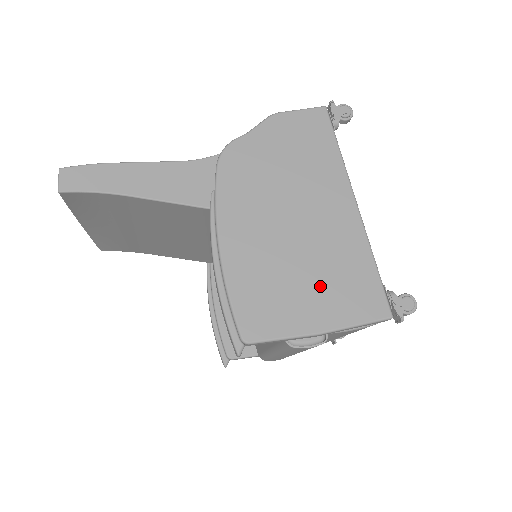
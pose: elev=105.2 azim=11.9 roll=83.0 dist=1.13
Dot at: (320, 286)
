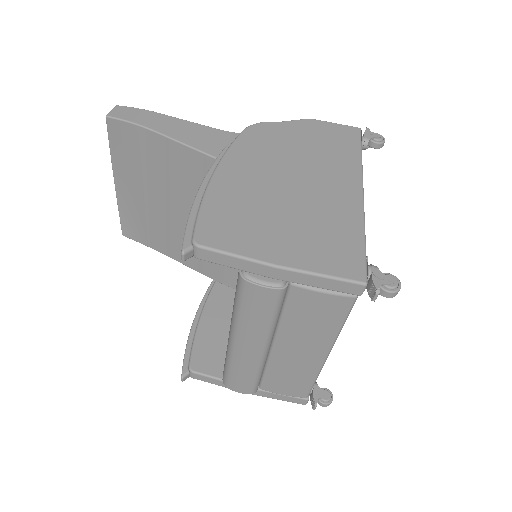
Dot at: (296, 231)
